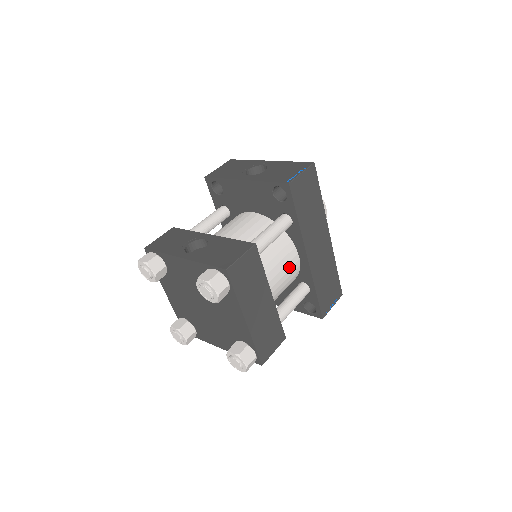
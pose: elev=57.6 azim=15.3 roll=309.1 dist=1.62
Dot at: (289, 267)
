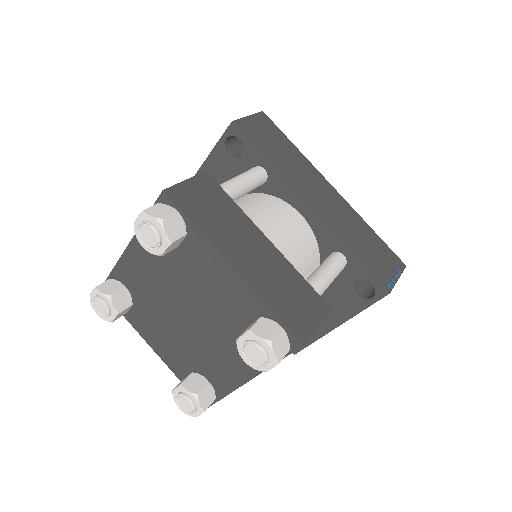
Dot at: (291, 225)
